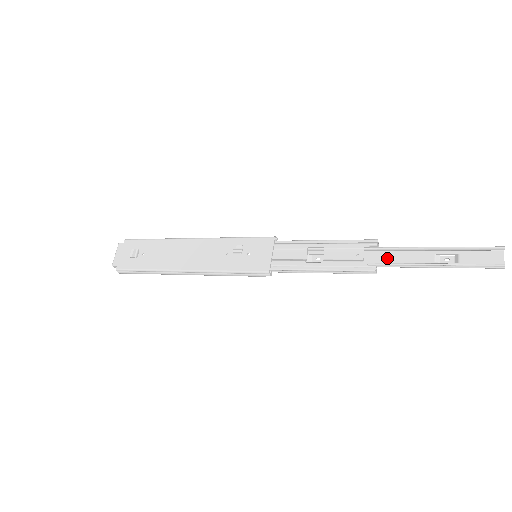
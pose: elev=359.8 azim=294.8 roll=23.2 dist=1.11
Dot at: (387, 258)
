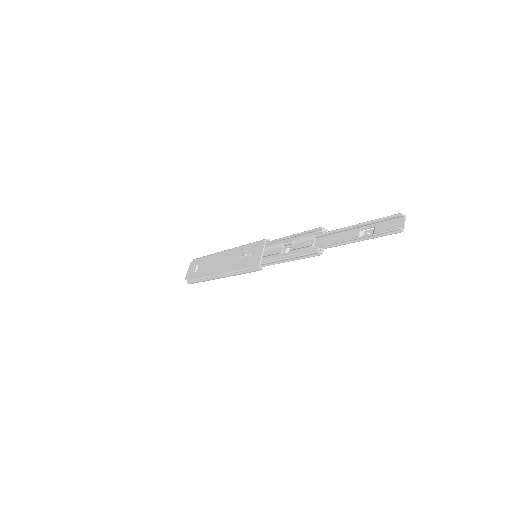
Dot at: (330, 240)
